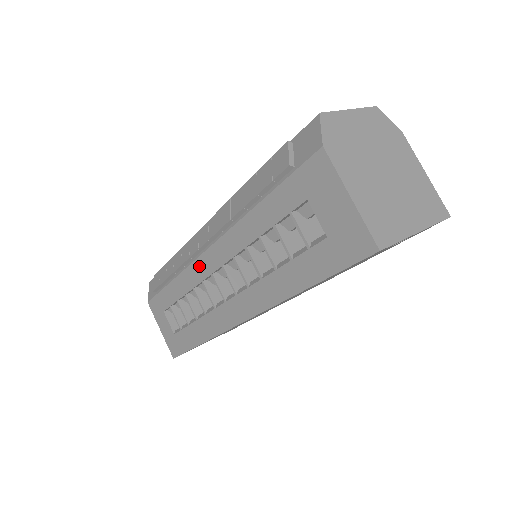
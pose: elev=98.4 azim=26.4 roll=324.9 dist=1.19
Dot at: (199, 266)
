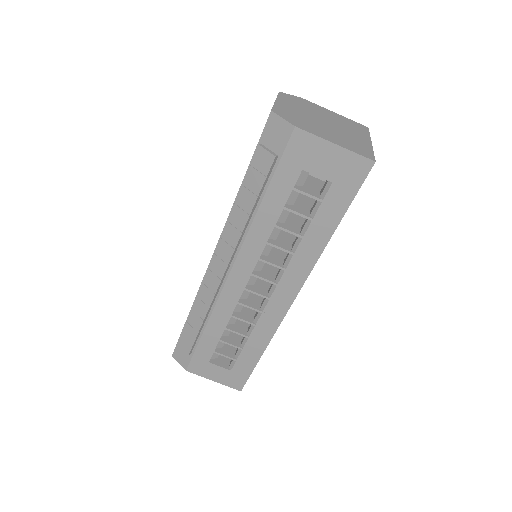
Dot at: (228, 293)
